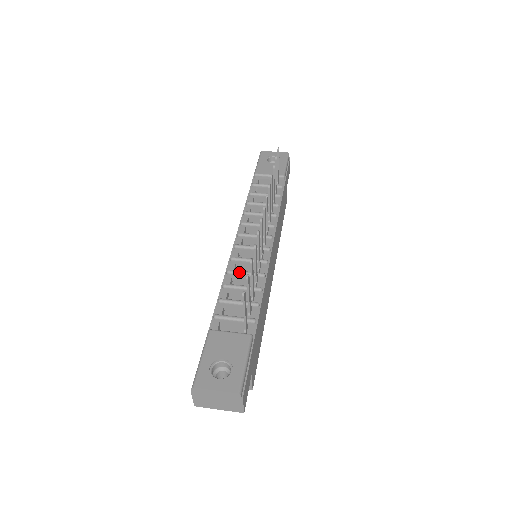
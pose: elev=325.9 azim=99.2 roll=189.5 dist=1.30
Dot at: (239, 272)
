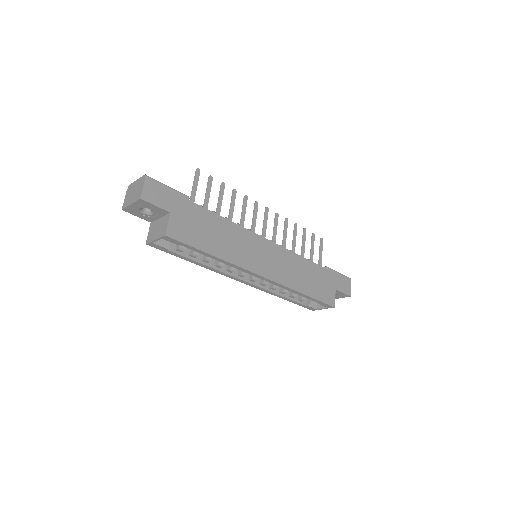
Dot at: occluded
